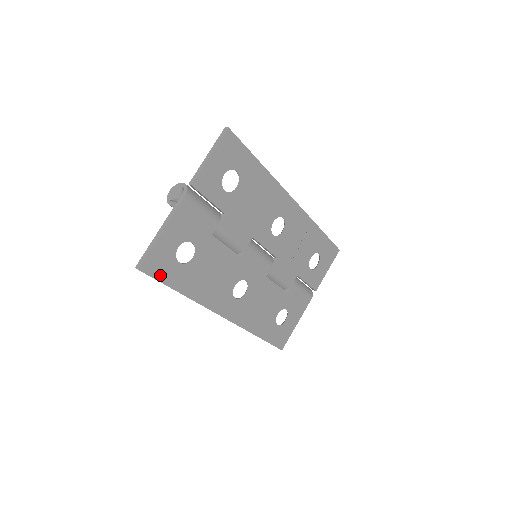
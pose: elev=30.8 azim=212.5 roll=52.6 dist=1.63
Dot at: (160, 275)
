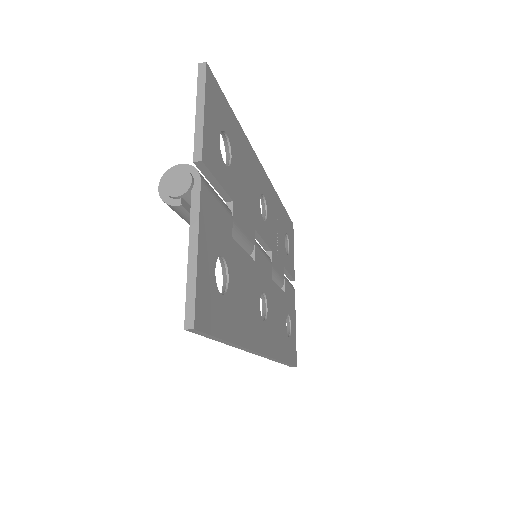
Dot at: (212, 325)
